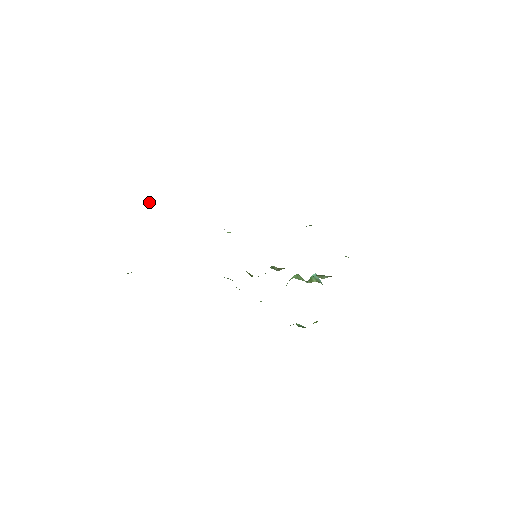
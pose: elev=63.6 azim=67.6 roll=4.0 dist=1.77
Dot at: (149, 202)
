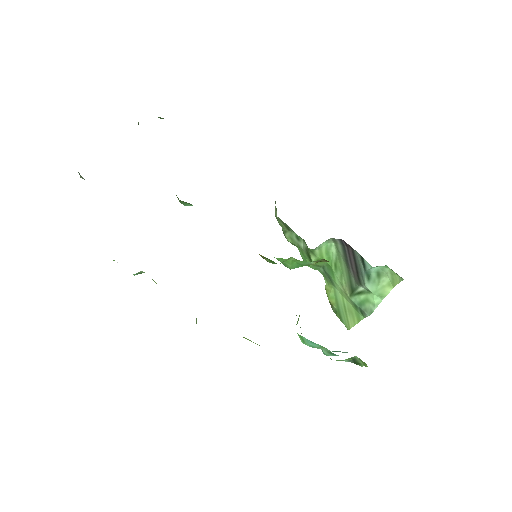
Dot at: occluded
